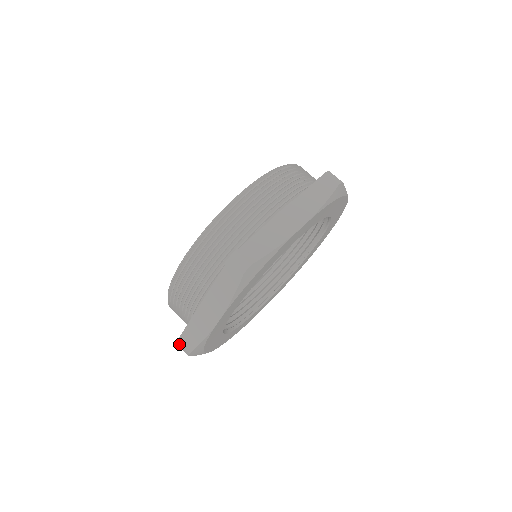
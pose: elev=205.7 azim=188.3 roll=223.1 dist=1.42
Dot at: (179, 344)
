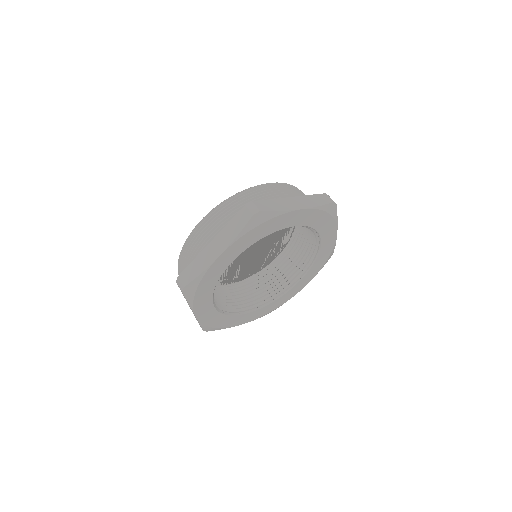
Dot at: (179, 279)
